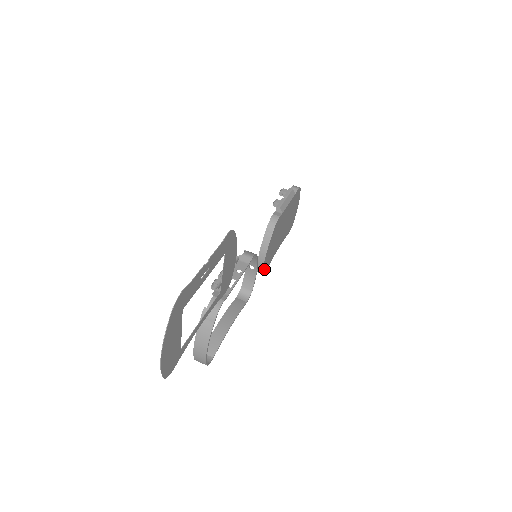
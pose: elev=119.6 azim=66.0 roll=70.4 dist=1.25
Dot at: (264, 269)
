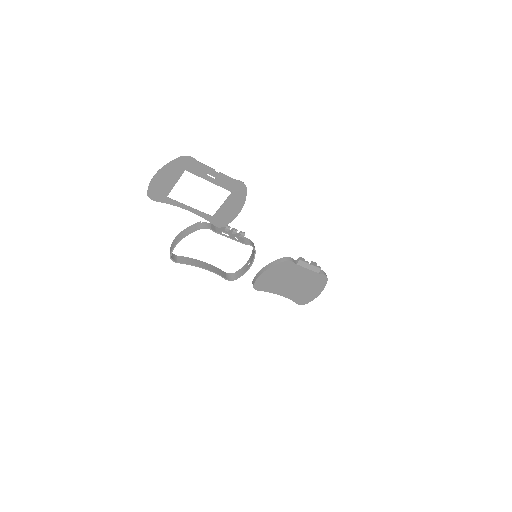
Dot at: (257, 284)
